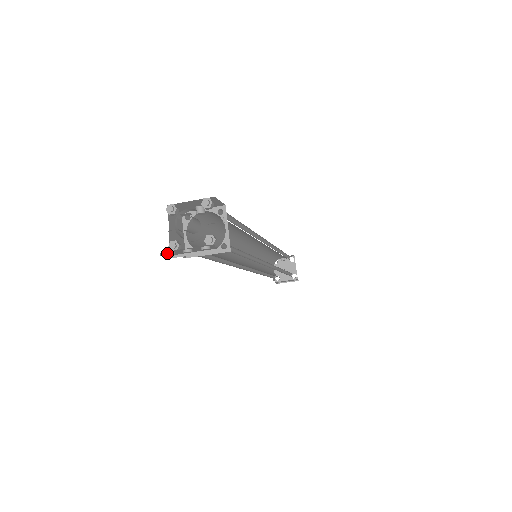
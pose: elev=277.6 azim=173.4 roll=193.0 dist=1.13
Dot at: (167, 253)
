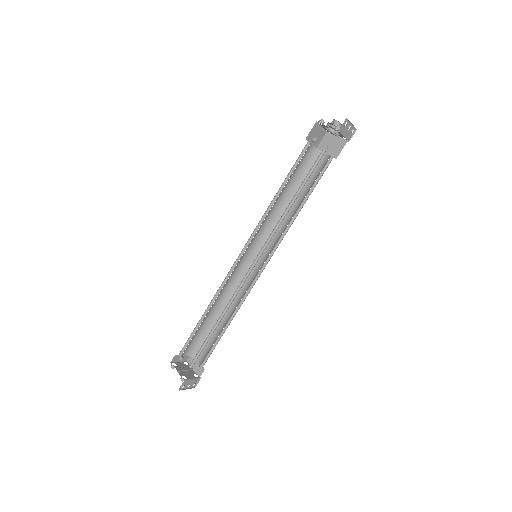
Dot at: (347, 121)
